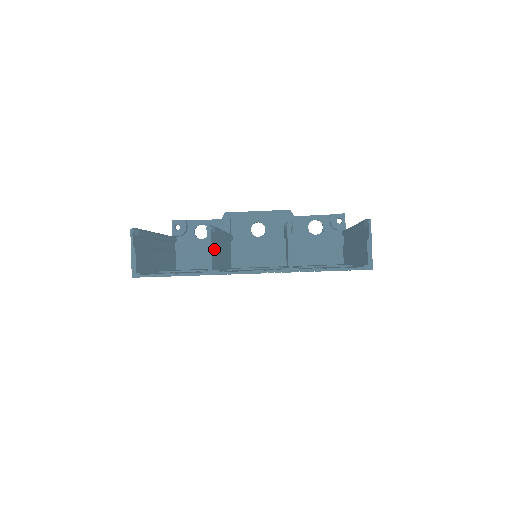
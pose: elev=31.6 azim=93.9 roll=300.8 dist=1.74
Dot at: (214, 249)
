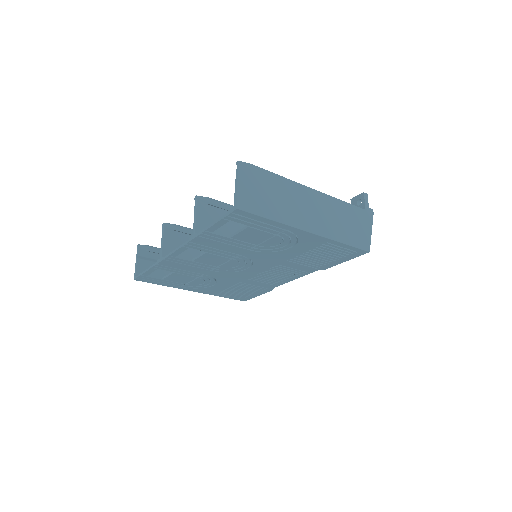
Dot at: (177, 244)
